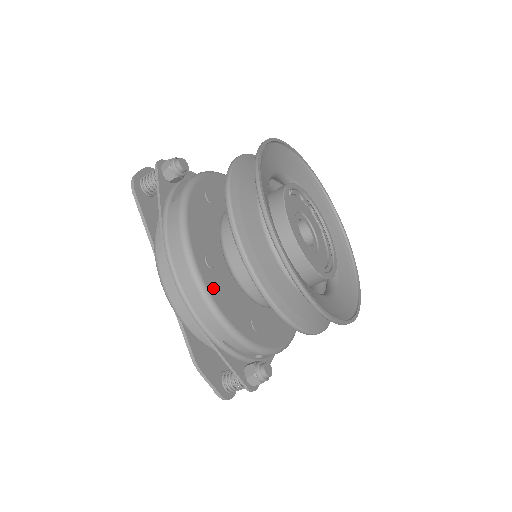
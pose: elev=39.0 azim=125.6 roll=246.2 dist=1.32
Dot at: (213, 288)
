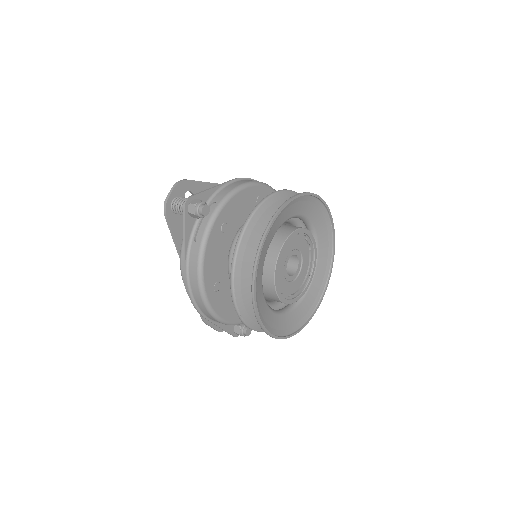
Dot at: (217, 305)
